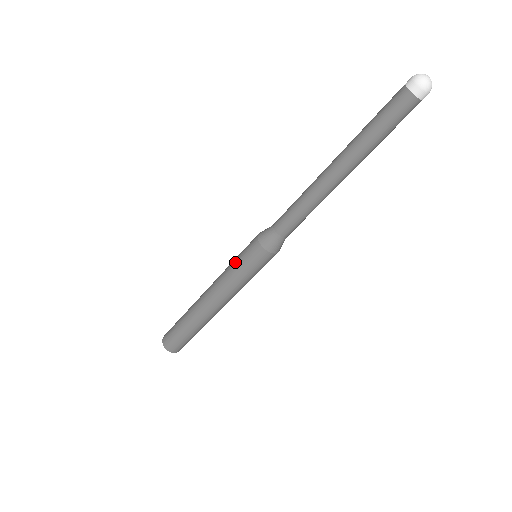
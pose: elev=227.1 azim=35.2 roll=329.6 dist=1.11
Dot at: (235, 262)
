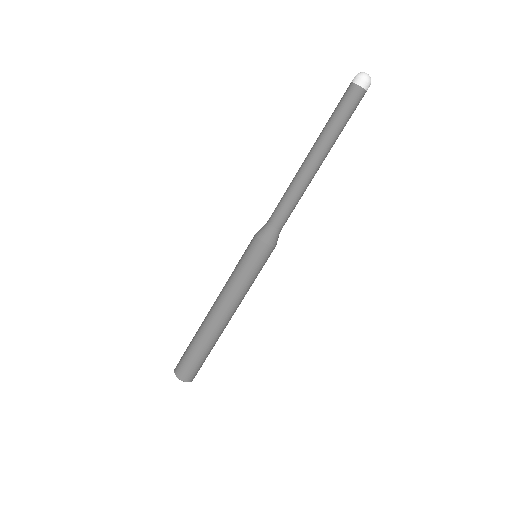
Dot at: (241, 268)
